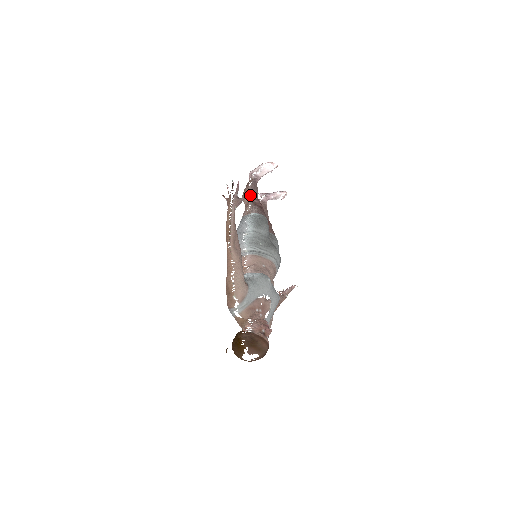
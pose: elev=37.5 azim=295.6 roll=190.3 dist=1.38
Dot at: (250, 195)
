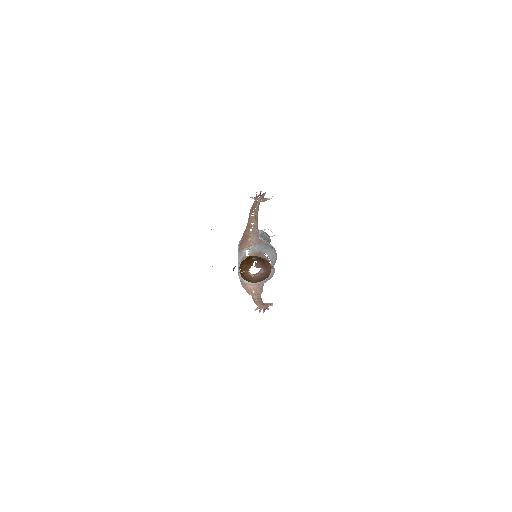
Dot at: occluded
